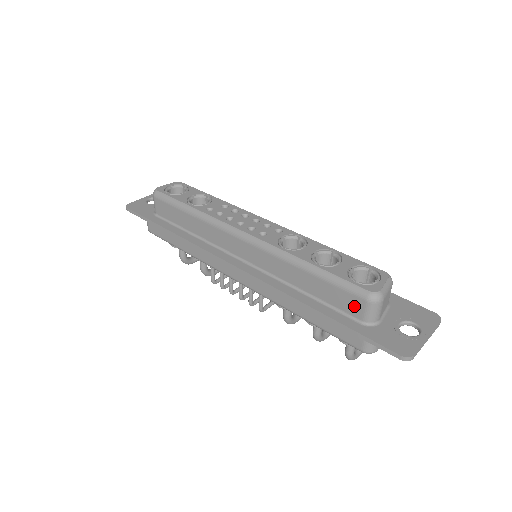
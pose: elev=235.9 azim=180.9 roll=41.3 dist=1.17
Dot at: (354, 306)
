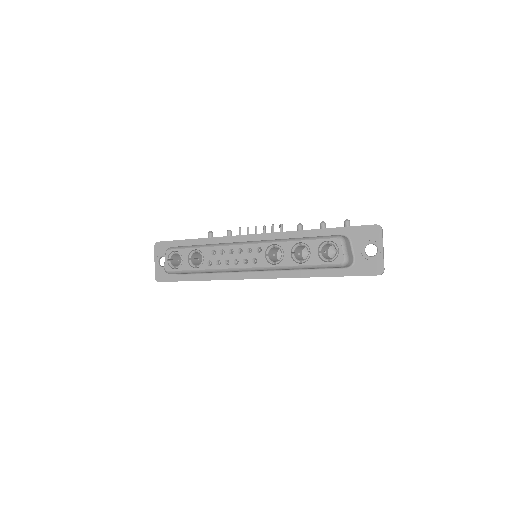
Dot at: occluded
